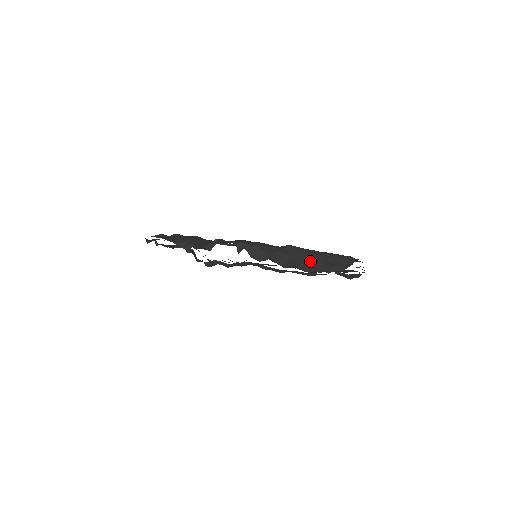
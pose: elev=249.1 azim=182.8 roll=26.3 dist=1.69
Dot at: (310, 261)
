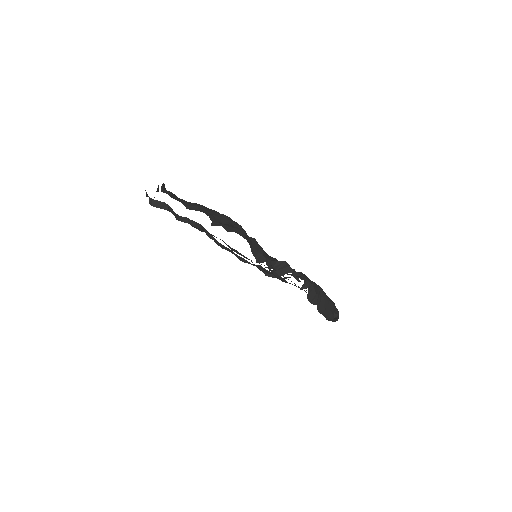
Dot at: (327, 308)
